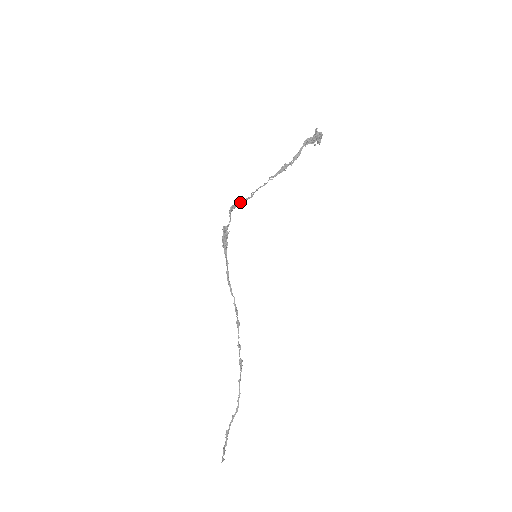
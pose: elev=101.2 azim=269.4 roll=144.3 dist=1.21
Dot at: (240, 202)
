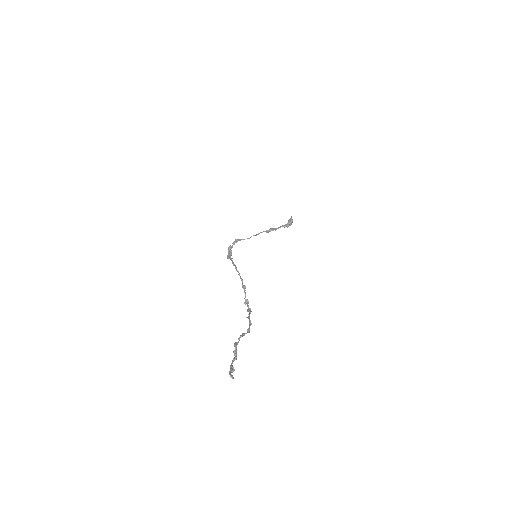
Dot at: occluded
